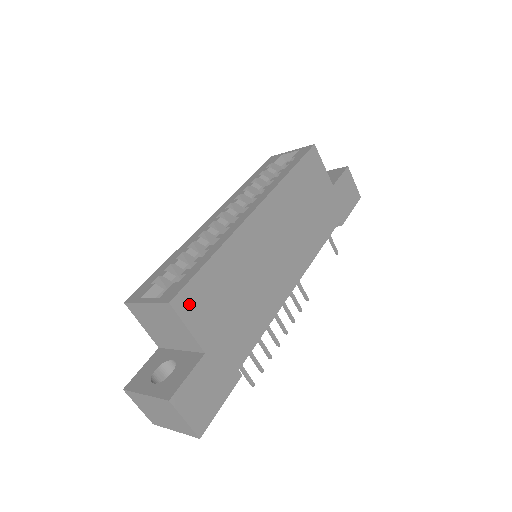
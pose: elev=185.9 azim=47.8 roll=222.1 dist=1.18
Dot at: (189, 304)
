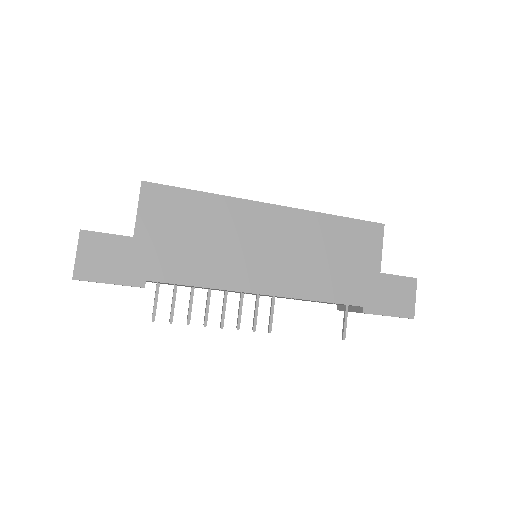
Dot at: (154, 197)
